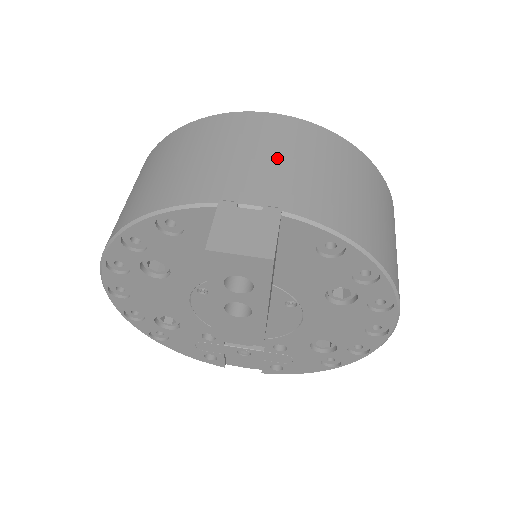
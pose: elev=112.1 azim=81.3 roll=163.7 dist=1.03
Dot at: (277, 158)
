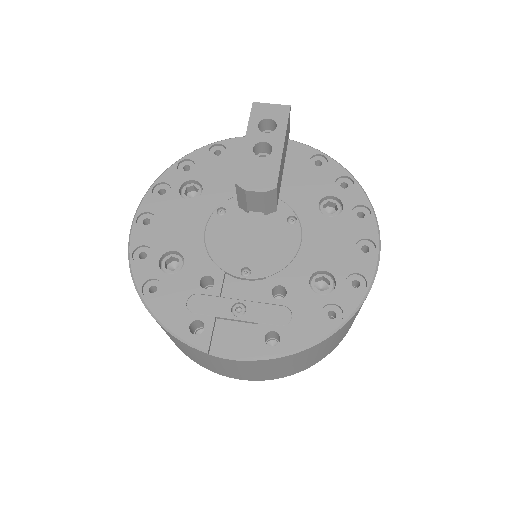
Dot at: occluded
